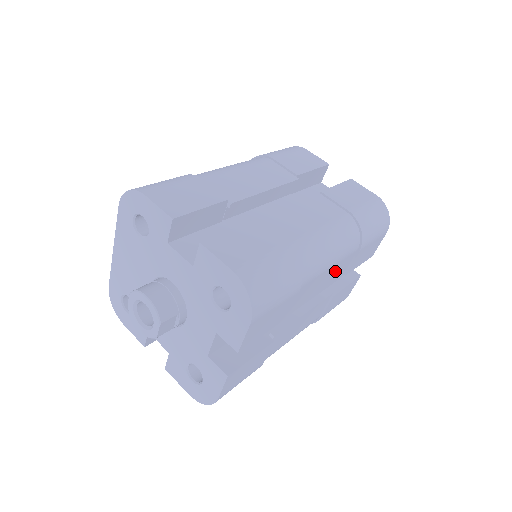
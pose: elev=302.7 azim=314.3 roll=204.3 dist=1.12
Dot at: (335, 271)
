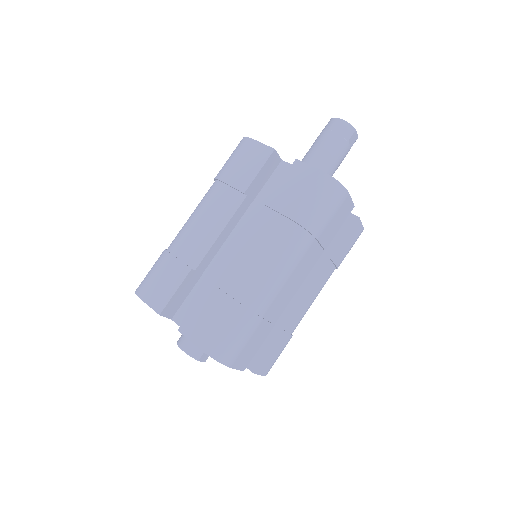
Dot at: (303, 267)
